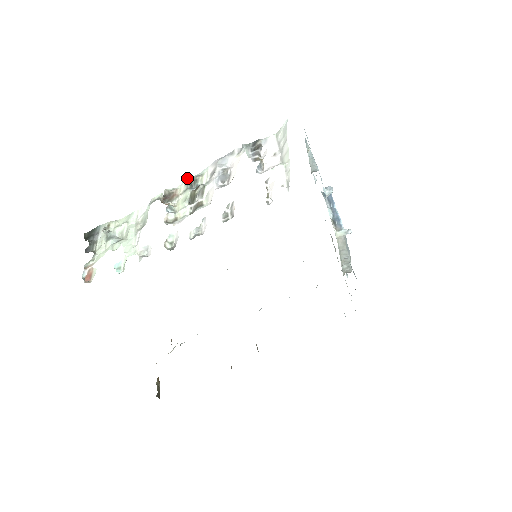
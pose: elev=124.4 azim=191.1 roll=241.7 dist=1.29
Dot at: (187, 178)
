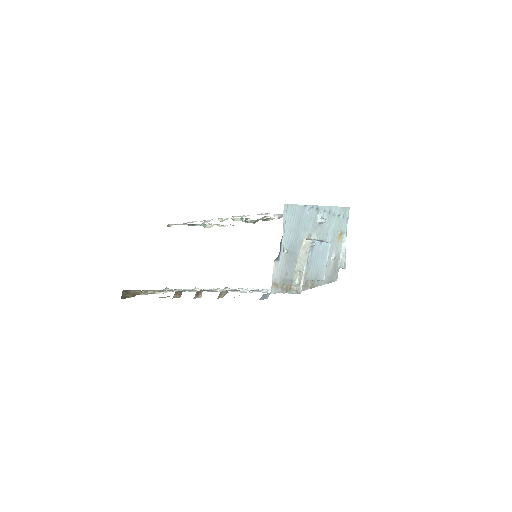
Dot at: occluded
